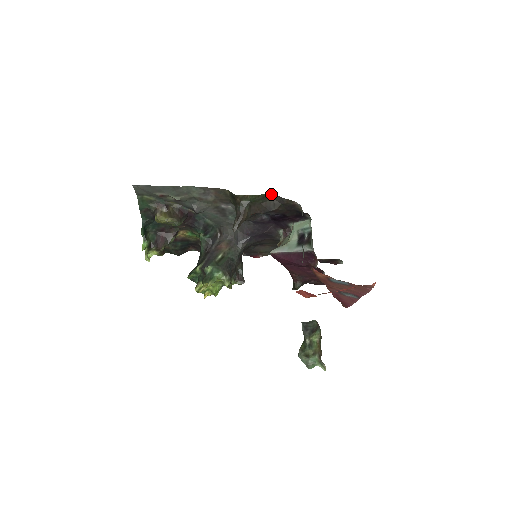
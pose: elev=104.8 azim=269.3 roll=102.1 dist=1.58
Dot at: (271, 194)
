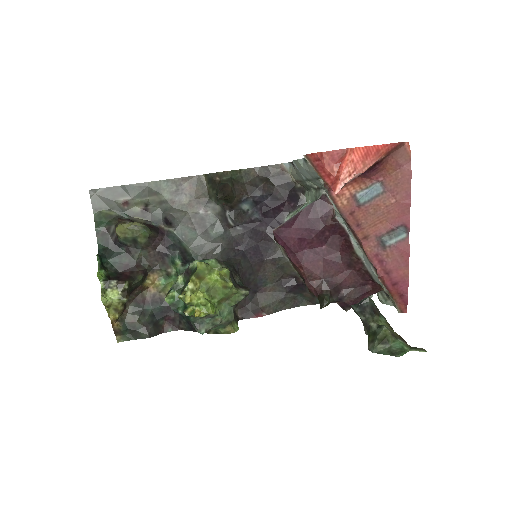
Dot at: (253, 168)
